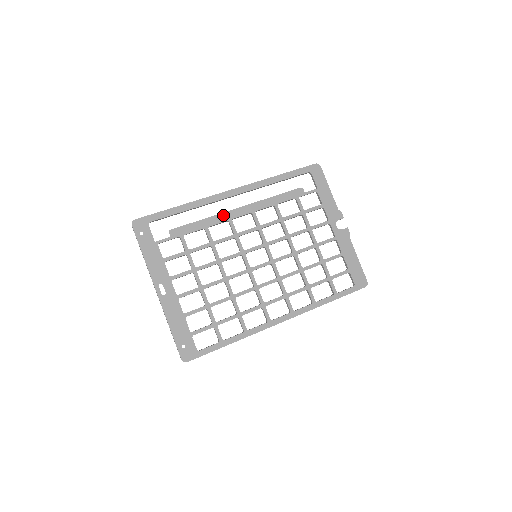
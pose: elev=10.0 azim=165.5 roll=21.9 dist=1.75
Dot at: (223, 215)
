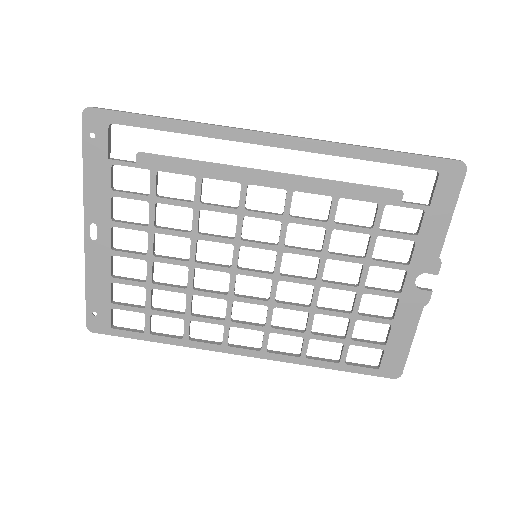
Dot at: (237, 170)
